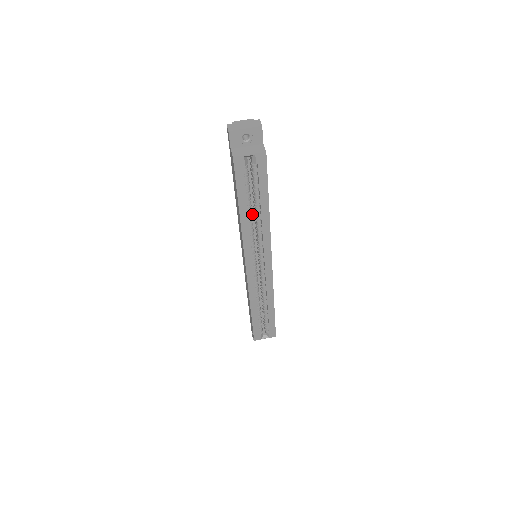
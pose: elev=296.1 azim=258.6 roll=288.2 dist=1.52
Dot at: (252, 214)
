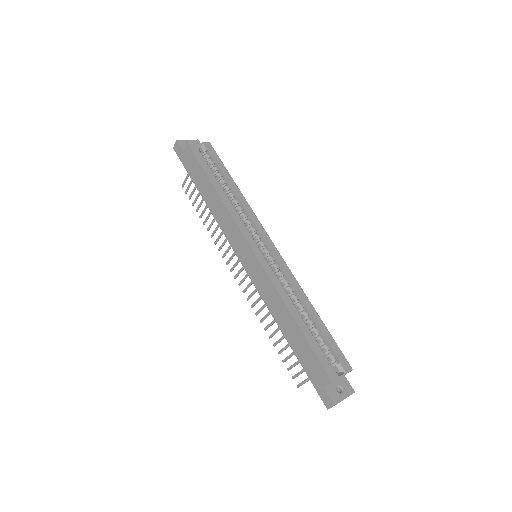
Dot at: occluded
